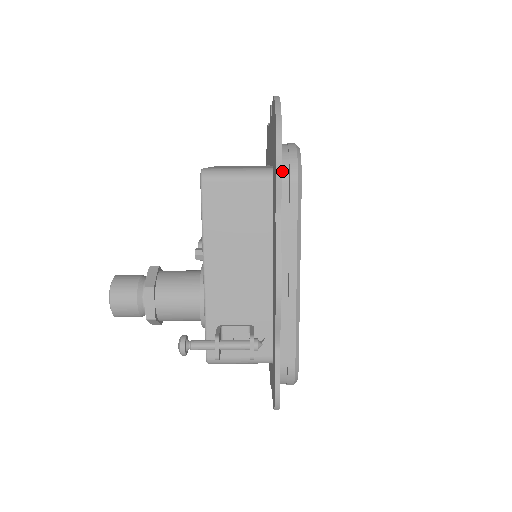
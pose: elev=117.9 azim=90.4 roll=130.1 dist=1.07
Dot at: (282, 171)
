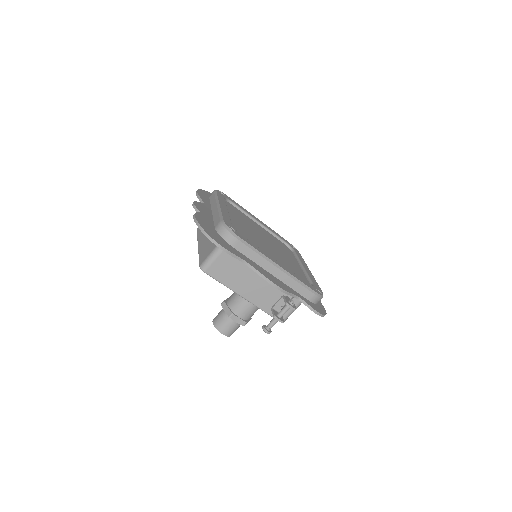
Dot at: (228, 242)
